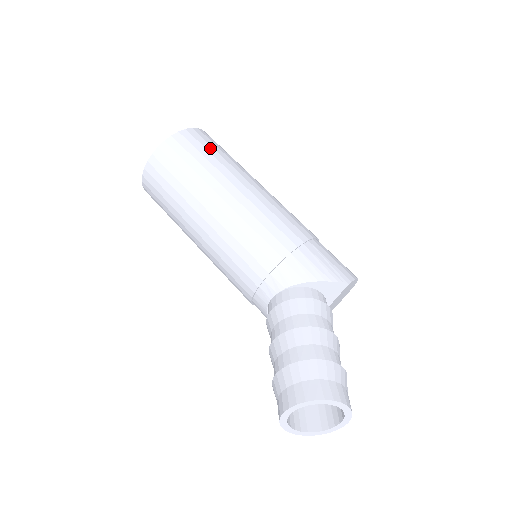
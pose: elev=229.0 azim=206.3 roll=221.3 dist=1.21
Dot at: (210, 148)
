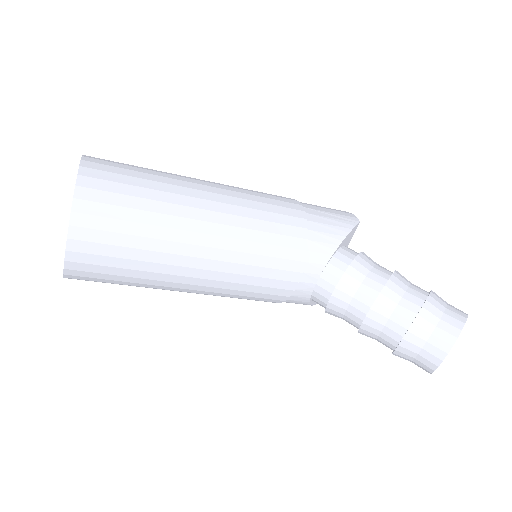
Dot at: (130, 172)
